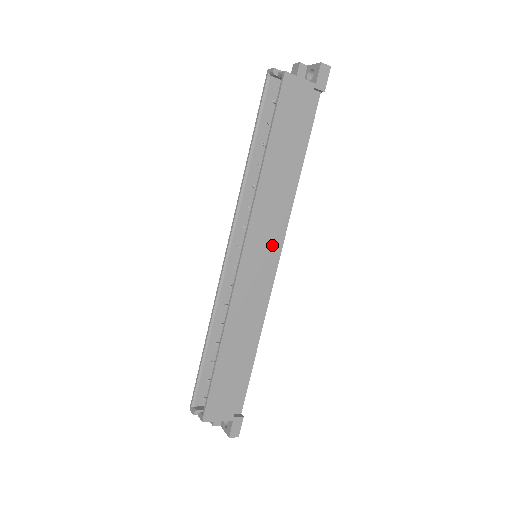
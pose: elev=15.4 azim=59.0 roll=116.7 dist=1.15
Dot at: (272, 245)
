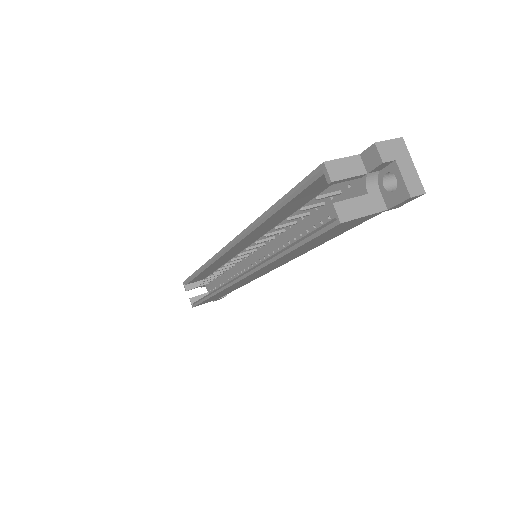
Dot at: (273, 269)
